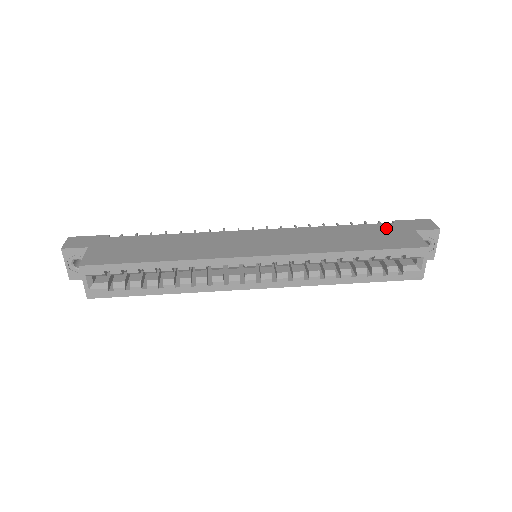
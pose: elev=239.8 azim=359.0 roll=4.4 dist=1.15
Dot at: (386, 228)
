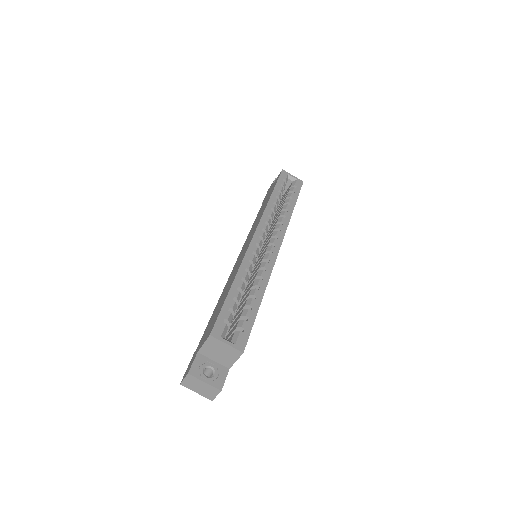
Dot at: (265, 199)
